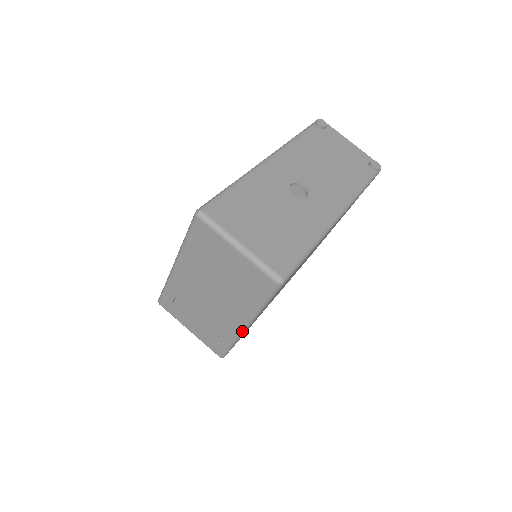
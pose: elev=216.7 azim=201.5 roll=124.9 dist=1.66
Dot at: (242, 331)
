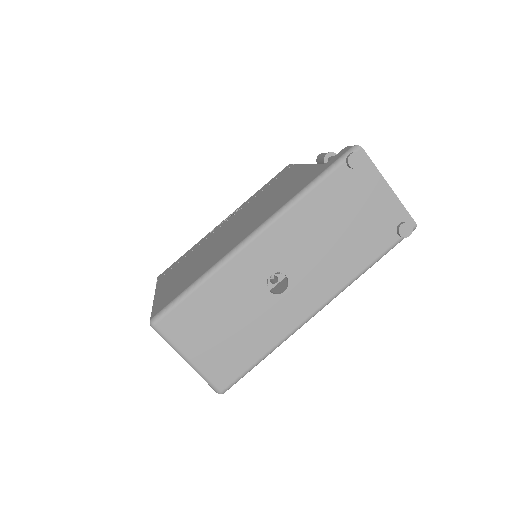
Dot at: occluded
